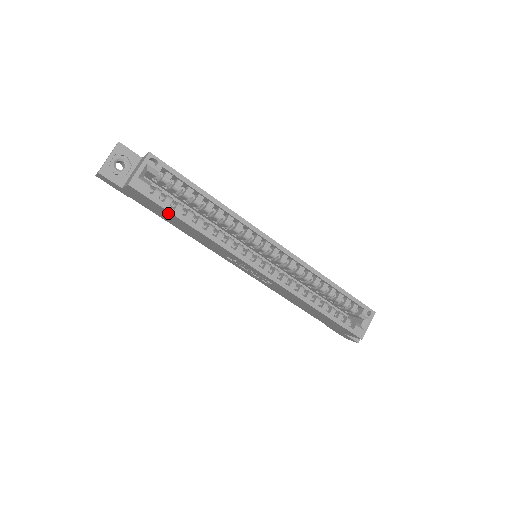
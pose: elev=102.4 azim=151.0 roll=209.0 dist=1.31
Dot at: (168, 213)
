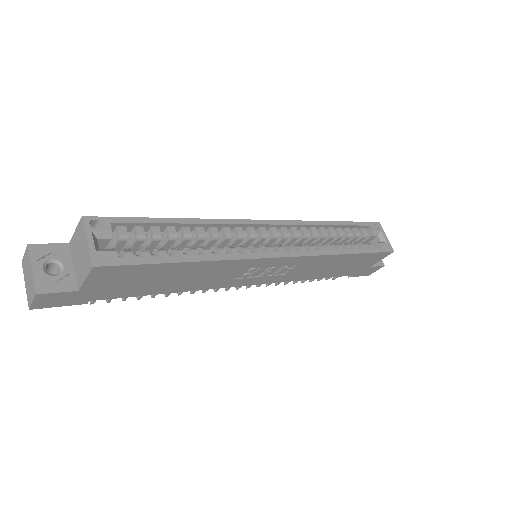
Dot at: (156, 269)
